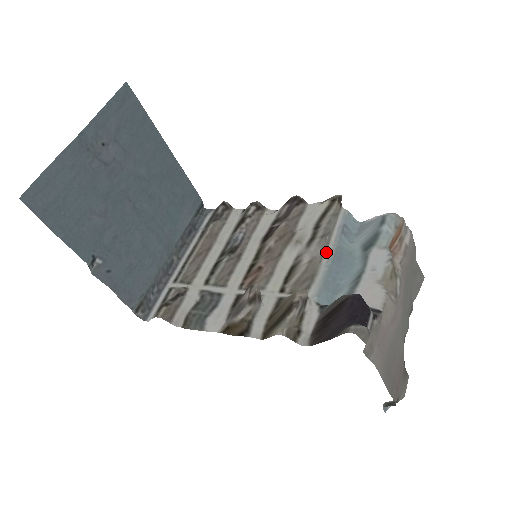
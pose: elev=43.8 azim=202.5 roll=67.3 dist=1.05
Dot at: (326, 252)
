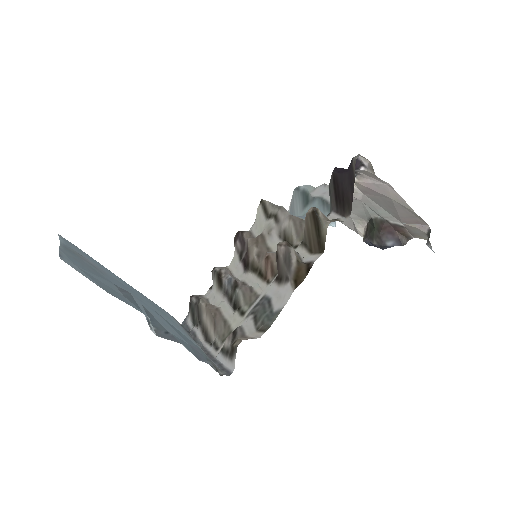
Dot at: occluded
